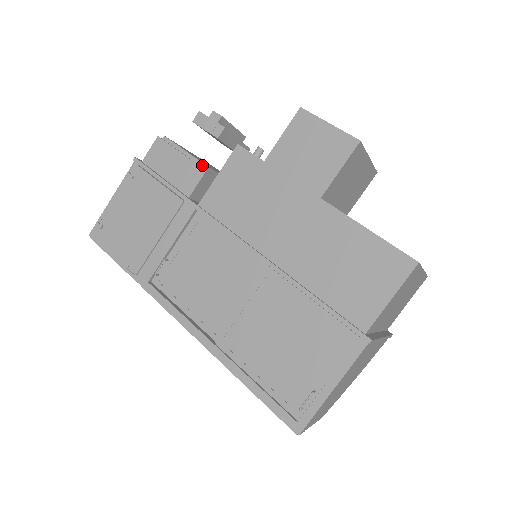
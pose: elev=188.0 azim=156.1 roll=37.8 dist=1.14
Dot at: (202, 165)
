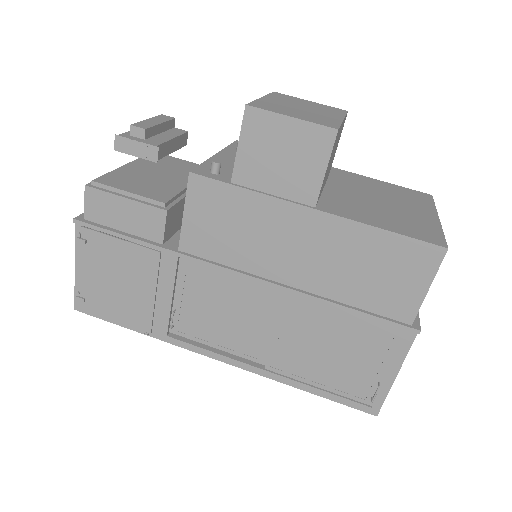
Dot at: (157, 203)
